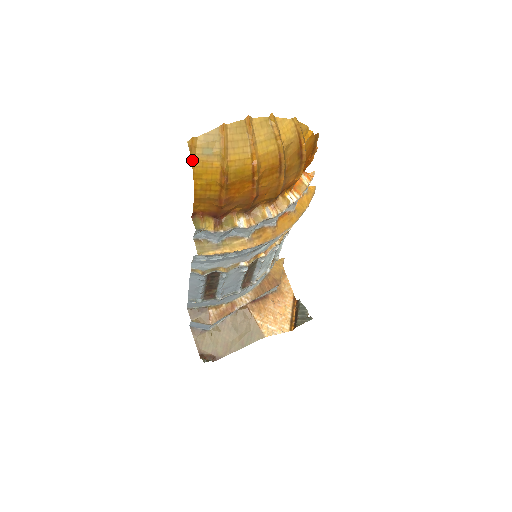
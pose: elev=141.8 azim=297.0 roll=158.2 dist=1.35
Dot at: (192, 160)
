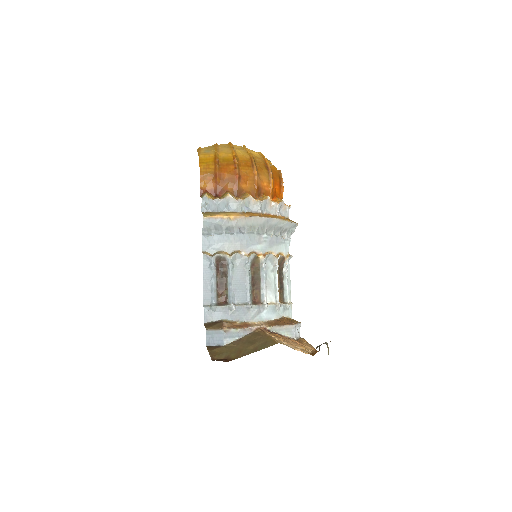
Dot at: (198, 154)
